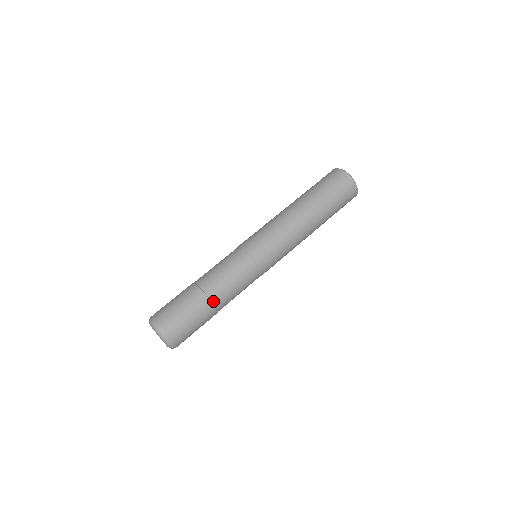
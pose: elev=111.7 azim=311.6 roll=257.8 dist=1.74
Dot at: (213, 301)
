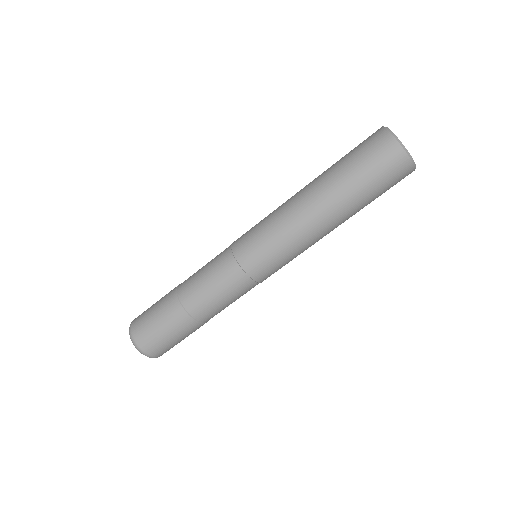
Dot at: (205, 322)
